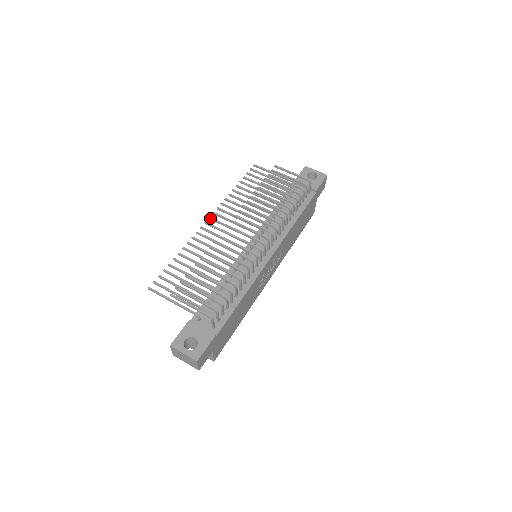
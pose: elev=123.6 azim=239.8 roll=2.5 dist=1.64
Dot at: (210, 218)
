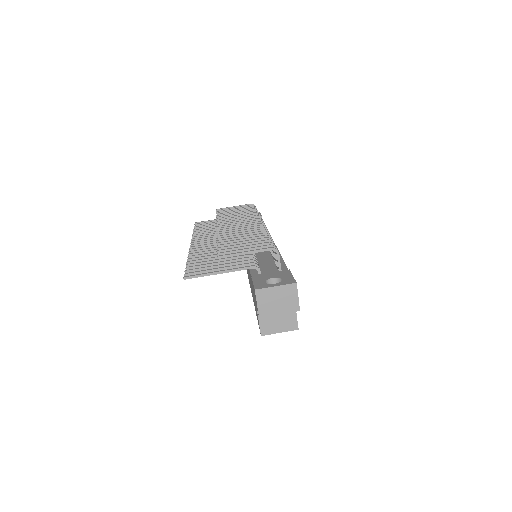
Dot at: (193, 242)
